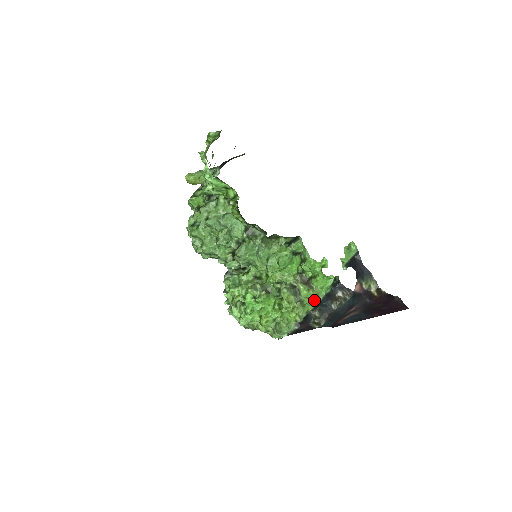
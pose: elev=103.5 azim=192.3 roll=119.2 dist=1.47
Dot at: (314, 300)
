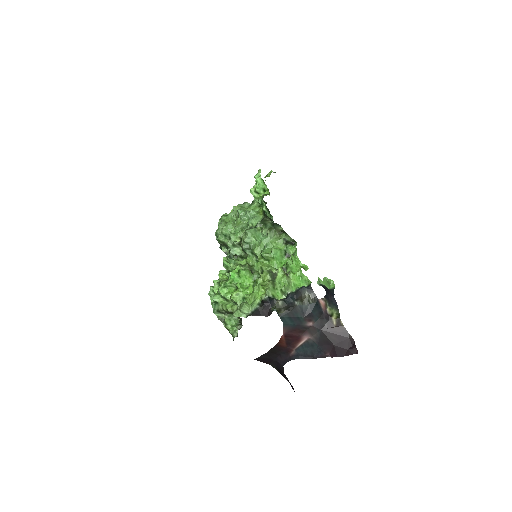
Dot at: (284, 286)
